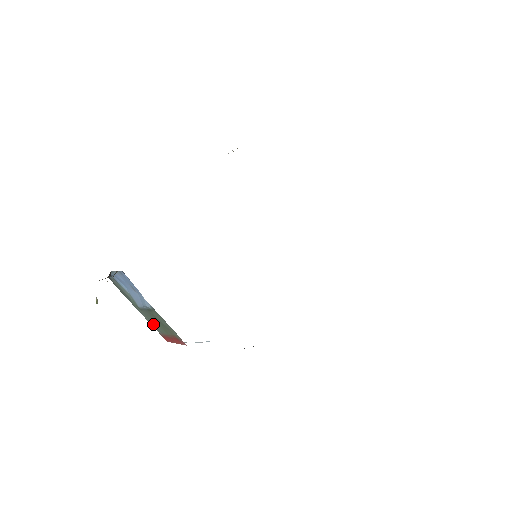
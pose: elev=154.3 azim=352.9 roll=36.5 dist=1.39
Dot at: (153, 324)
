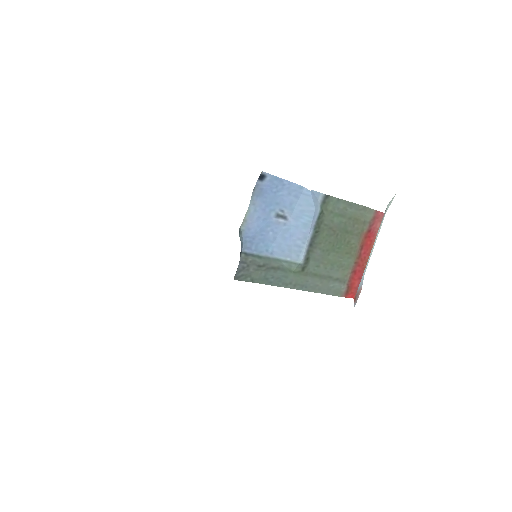
Dot at: (328, 282)
